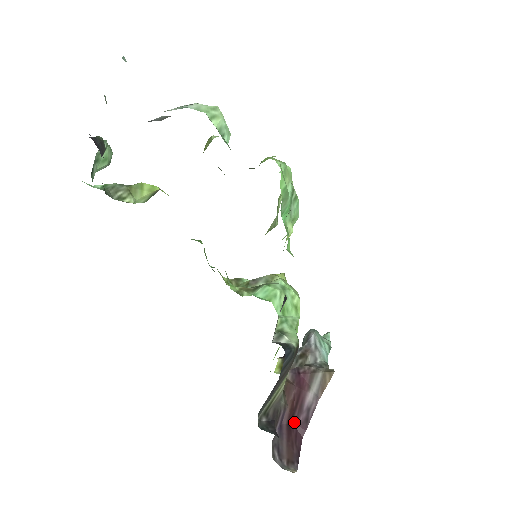
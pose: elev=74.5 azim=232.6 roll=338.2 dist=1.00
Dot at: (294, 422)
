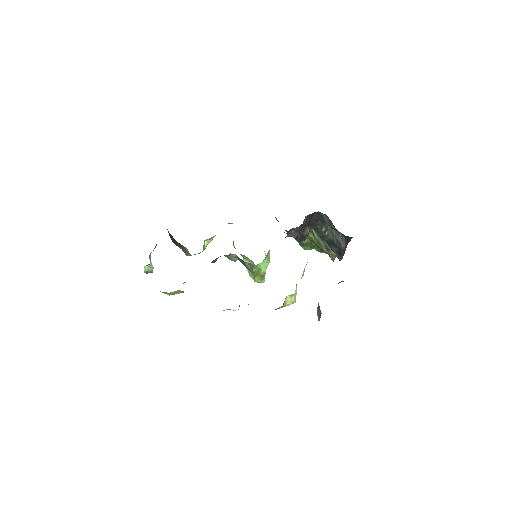
Dot at: occluded
